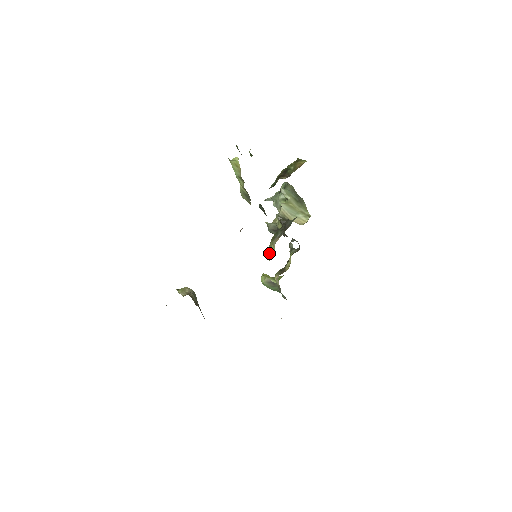
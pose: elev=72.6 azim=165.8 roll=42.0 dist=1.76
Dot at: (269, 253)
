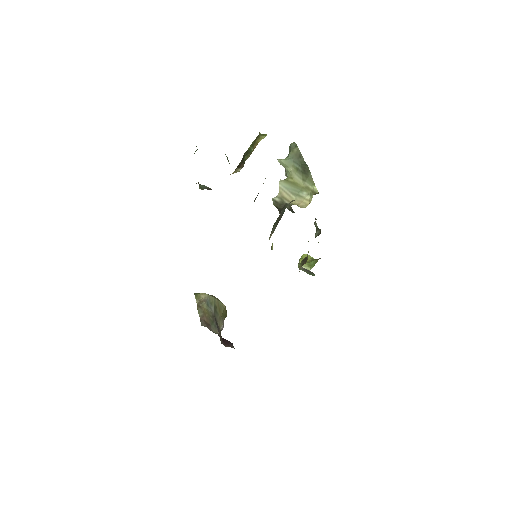
Dot at: occluded
